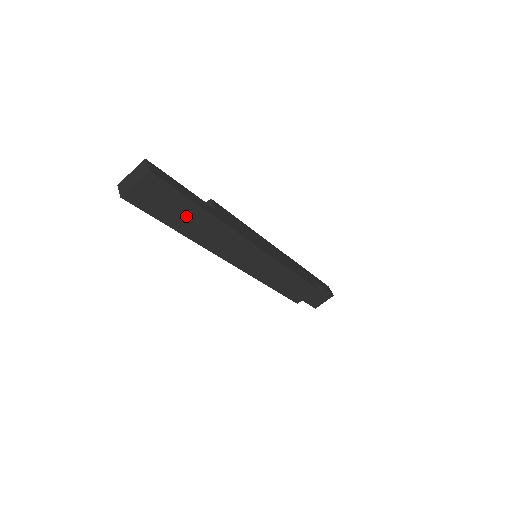
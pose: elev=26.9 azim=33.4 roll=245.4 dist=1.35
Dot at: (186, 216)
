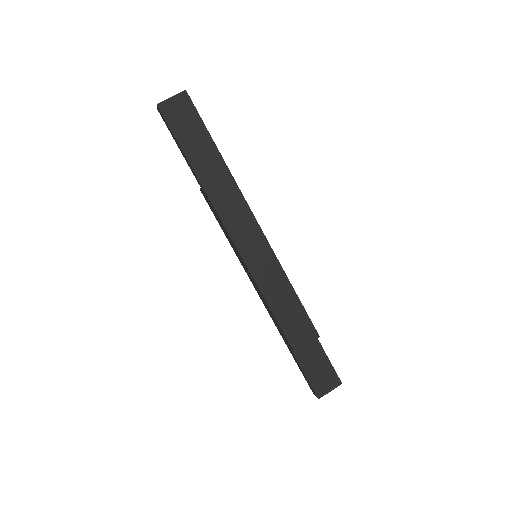
Dot at: (201, 150)
